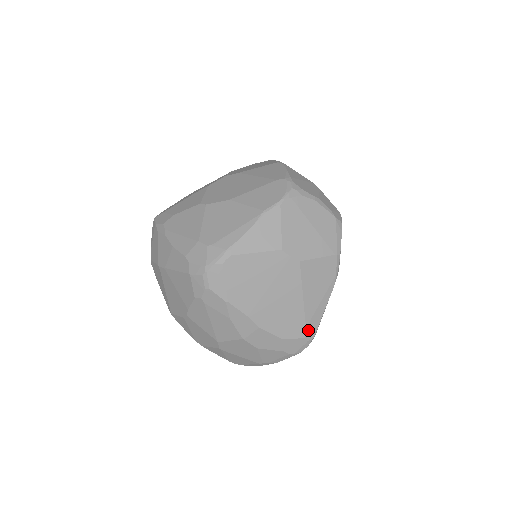
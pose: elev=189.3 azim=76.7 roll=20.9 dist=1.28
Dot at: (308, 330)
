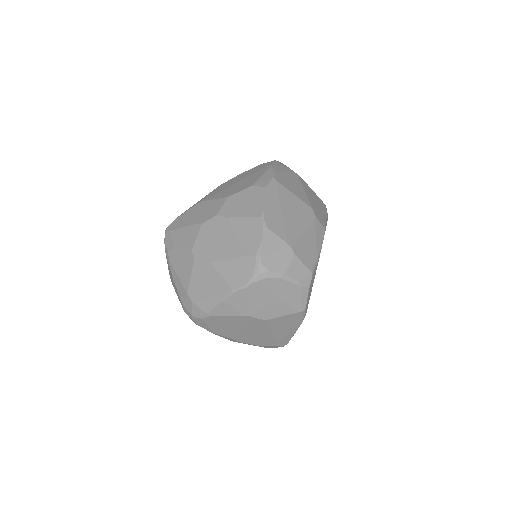
Dot at: (281, 343)
